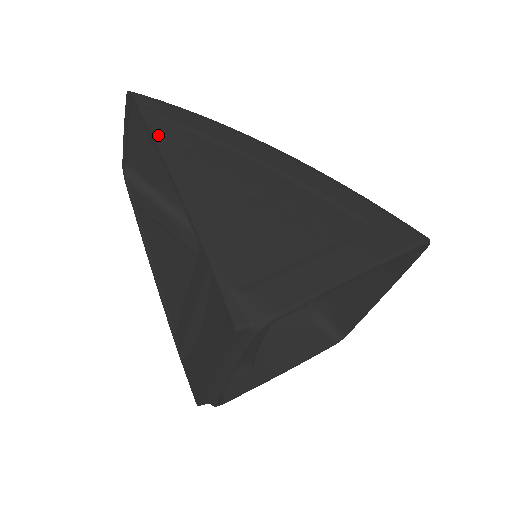
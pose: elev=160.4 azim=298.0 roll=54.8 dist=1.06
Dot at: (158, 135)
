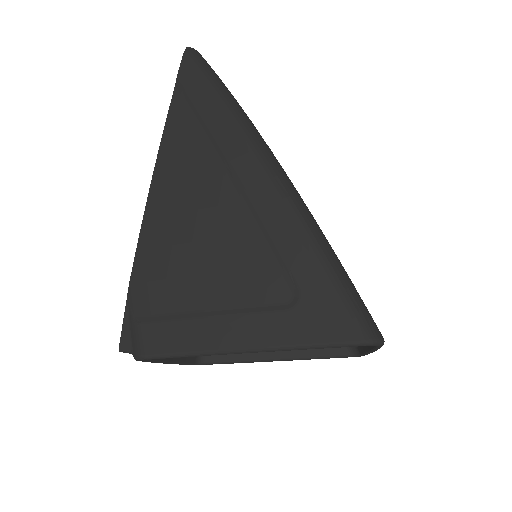
Dot at: (171, 120)
